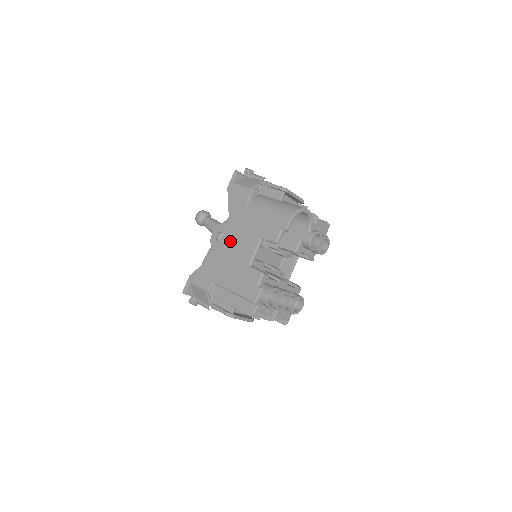
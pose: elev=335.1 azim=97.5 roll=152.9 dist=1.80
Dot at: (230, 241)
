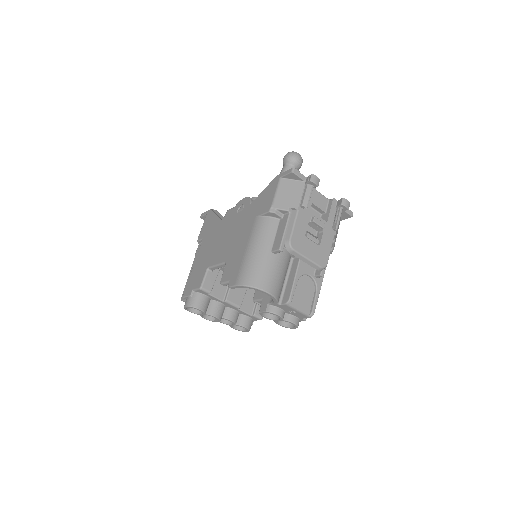
Dot at: (228, 228)
